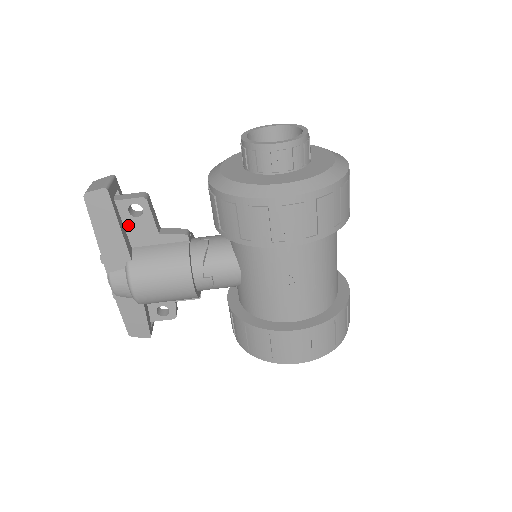
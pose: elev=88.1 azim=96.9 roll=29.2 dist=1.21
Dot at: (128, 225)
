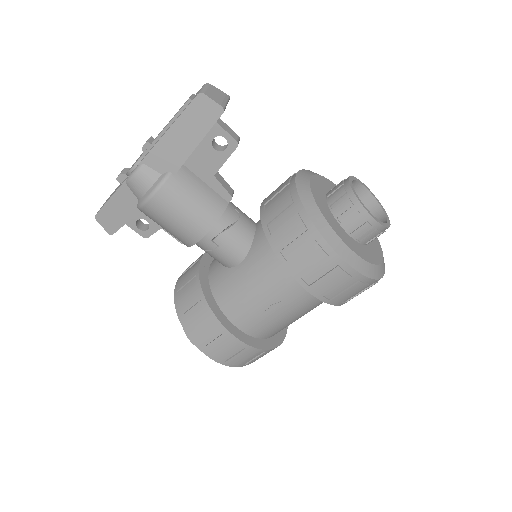
Dot at: (200, 146)
